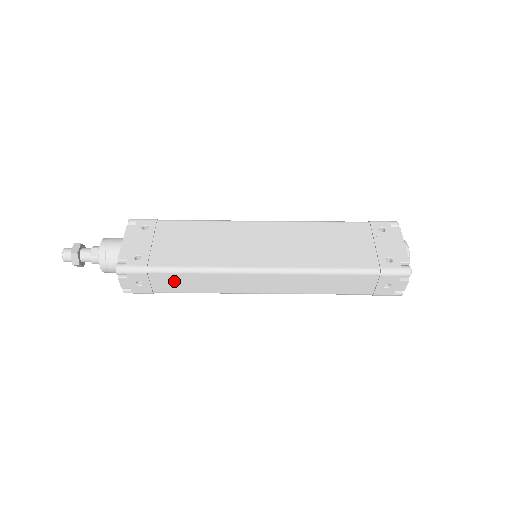
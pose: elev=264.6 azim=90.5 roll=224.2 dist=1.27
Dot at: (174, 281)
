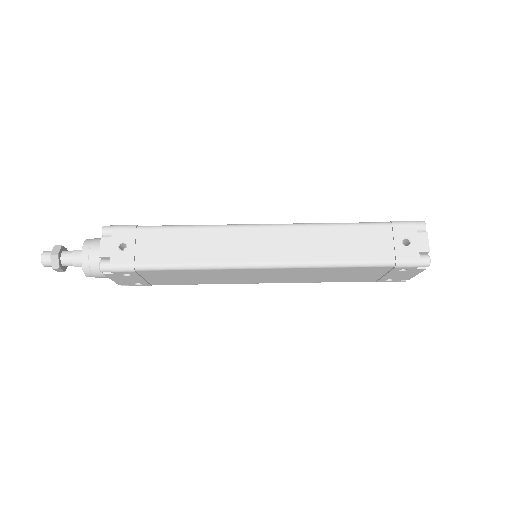
Dot at: (163, 243)
